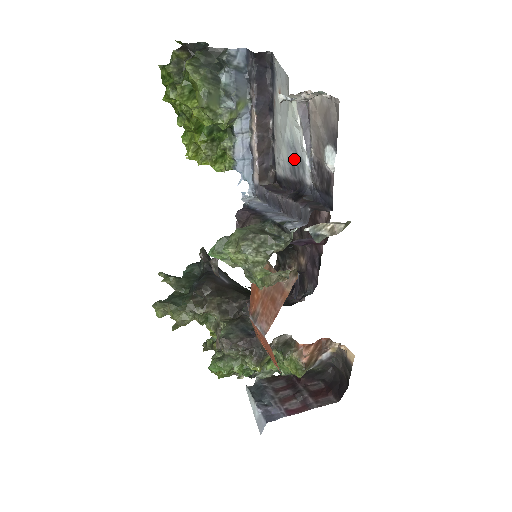
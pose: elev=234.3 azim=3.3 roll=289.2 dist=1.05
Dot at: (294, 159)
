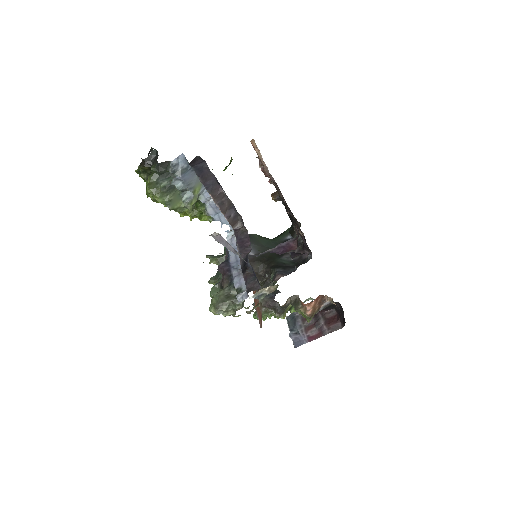
Dot at: occluded
